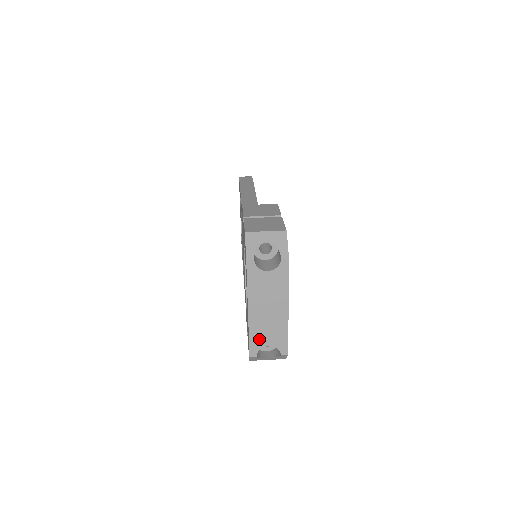
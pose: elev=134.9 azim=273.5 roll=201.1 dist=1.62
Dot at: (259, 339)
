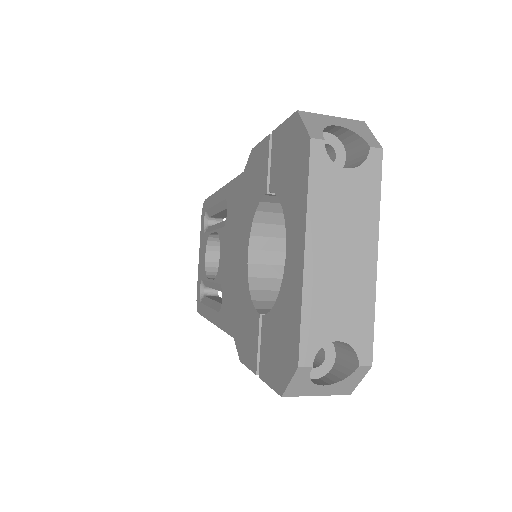
Dot at: (320, 322)
